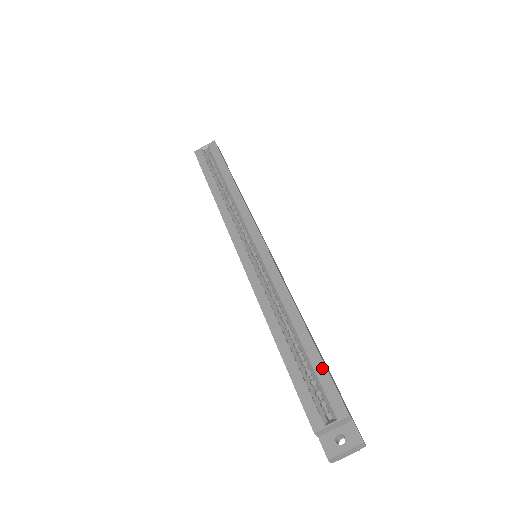
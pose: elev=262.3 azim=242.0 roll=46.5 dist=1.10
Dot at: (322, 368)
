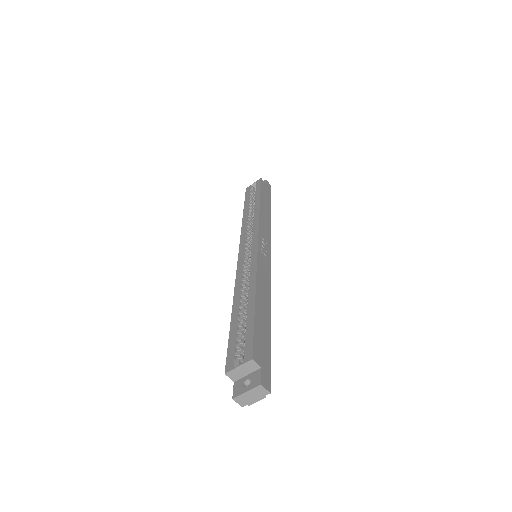
Dot at: (251, 326)
